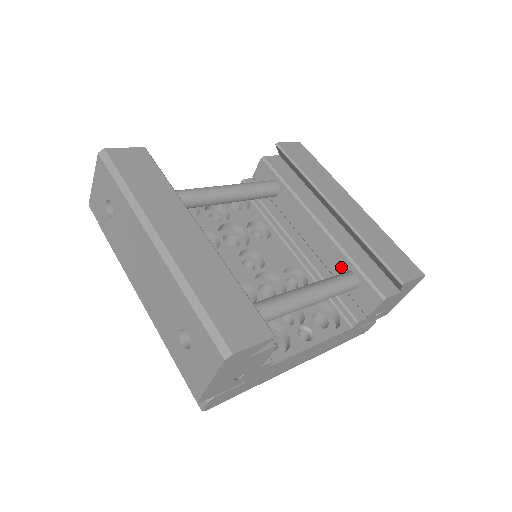
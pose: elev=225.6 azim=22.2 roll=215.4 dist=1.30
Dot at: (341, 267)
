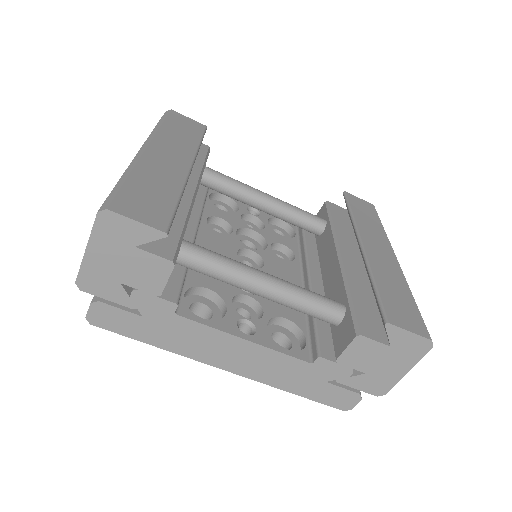
Dot at: (337, 300)
